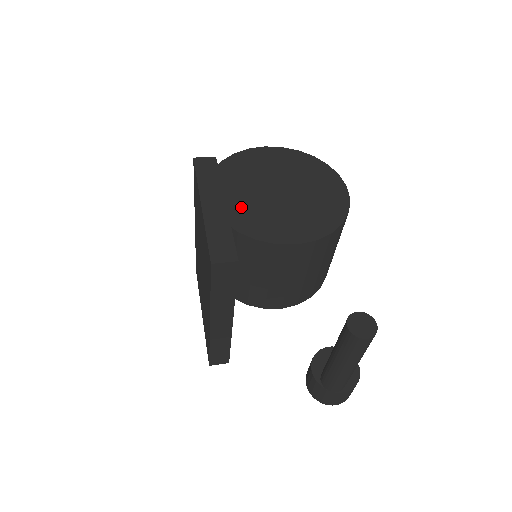
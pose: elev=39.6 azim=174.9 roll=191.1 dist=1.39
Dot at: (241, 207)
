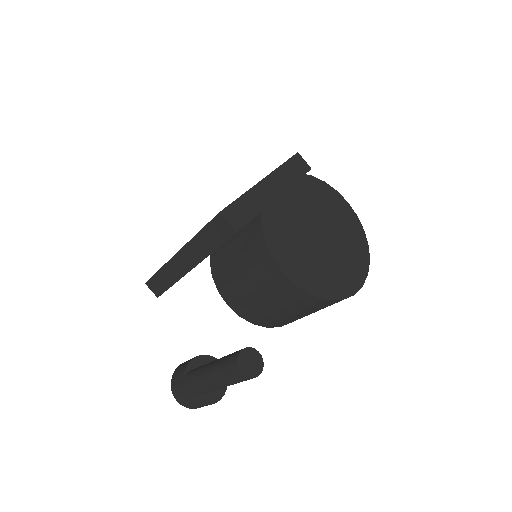
Dot at: (283, 211)
